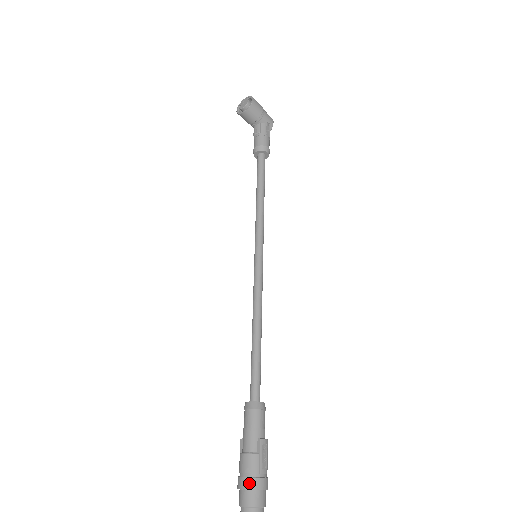
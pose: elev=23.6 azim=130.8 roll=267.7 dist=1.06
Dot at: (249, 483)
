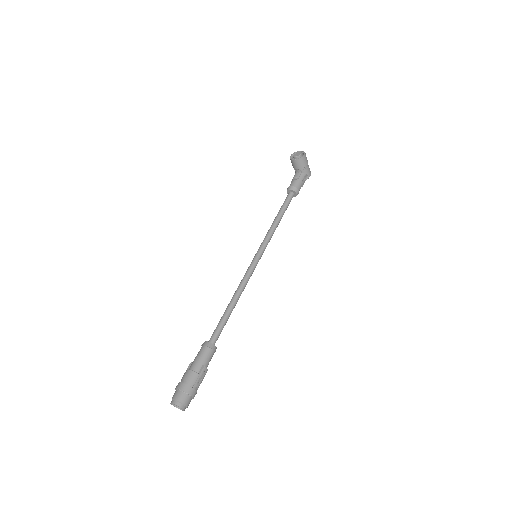
Dot at: (185, 387)
